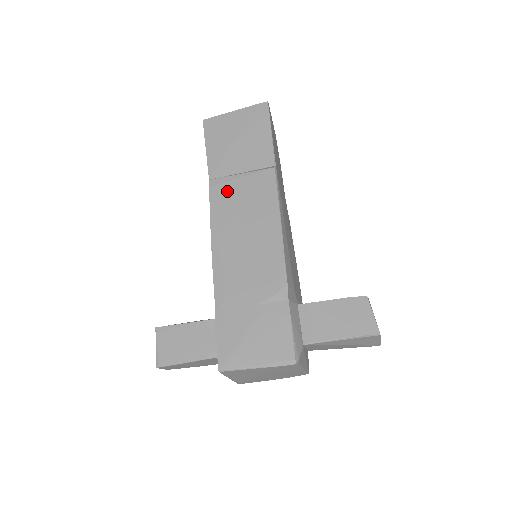
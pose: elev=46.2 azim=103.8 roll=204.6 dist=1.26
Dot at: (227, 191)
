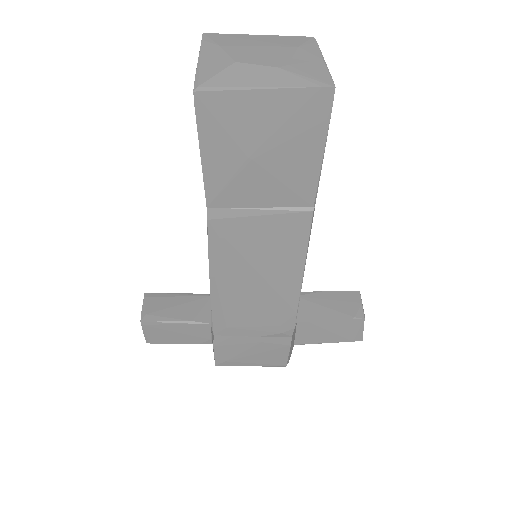
Dot at: (236, 231)
